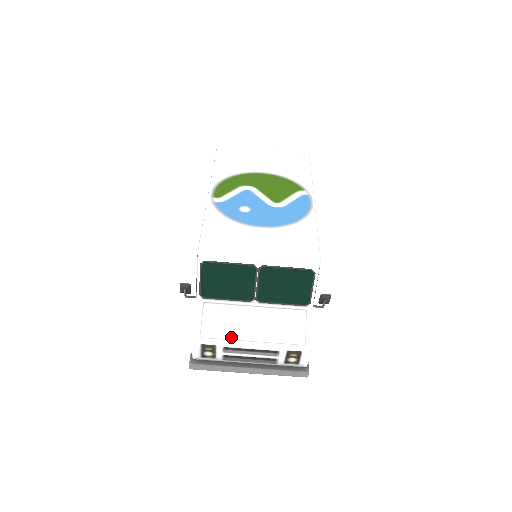
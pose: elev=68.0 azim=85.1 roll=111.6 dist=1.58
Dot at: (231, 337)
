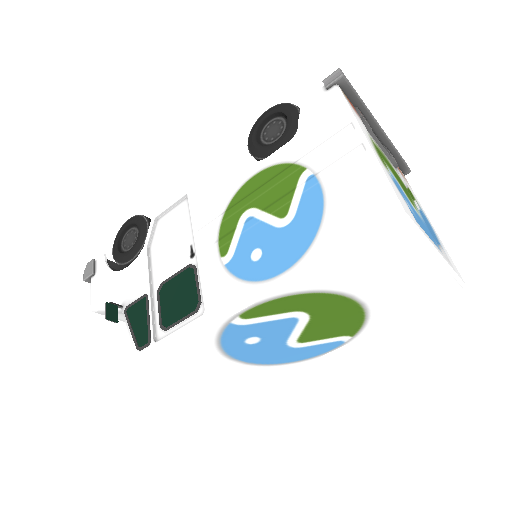
Dot at: occluded
